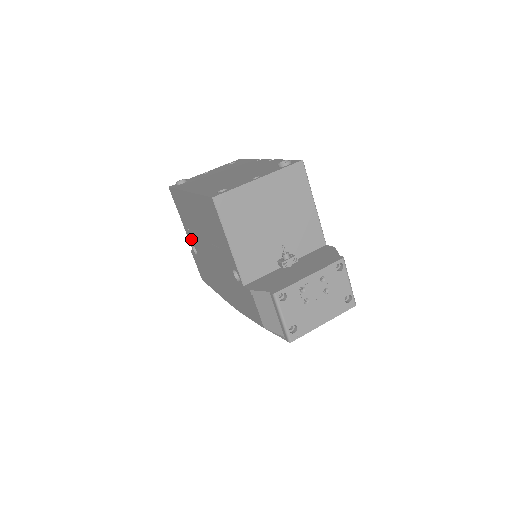
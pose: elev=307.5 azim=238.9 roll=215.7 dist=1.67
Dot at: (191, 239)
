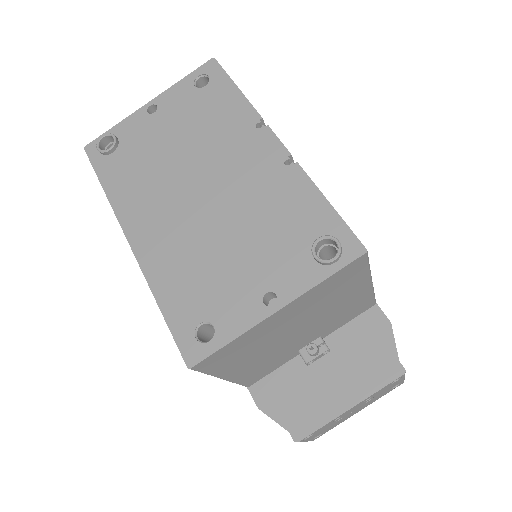
Dot at: occluded
